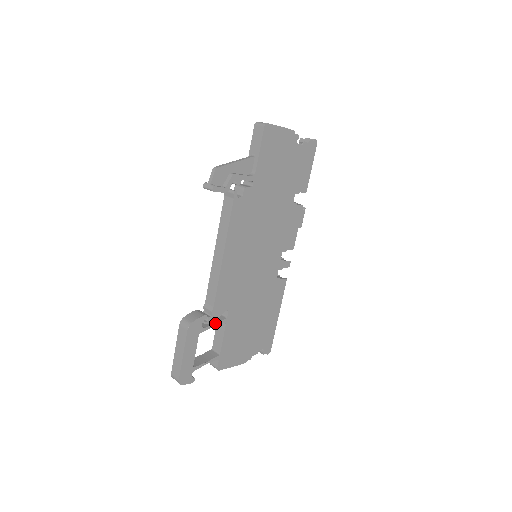
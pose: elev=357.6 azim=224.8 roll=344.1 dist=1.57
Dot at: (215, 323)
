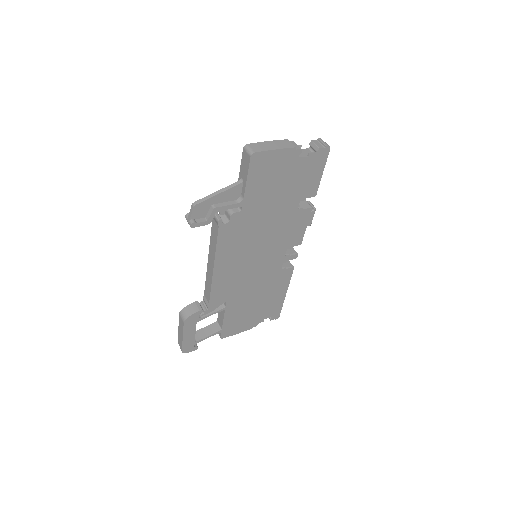
Dot at: (213, 312)
